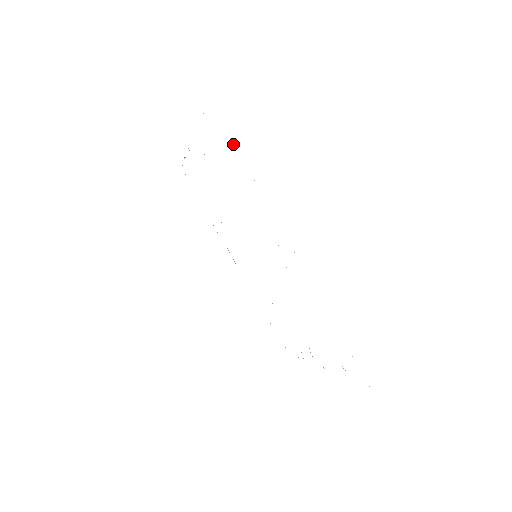
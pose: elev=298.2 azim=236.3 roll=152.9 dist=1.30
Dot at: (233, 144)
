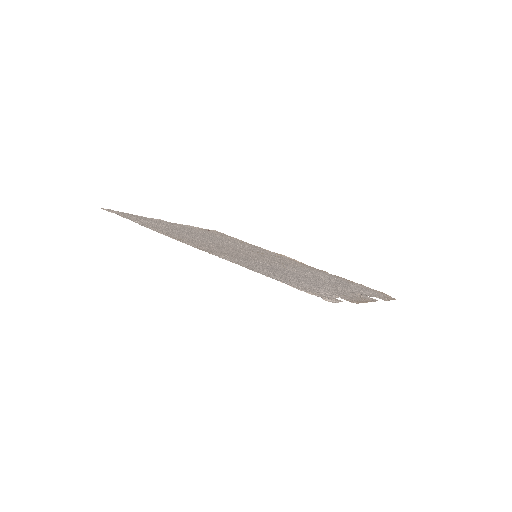
Dot at: occluded
